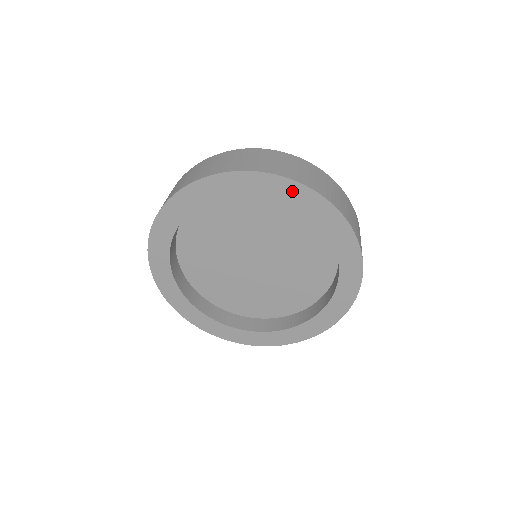
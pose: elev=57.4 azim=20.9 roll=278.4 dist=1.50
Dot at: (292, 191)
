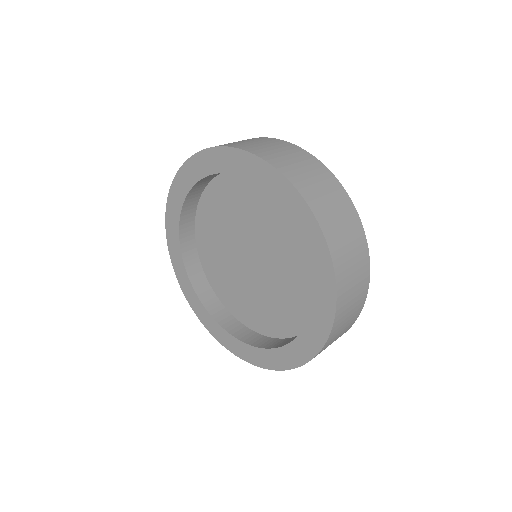
Dot at: (234, 160)
